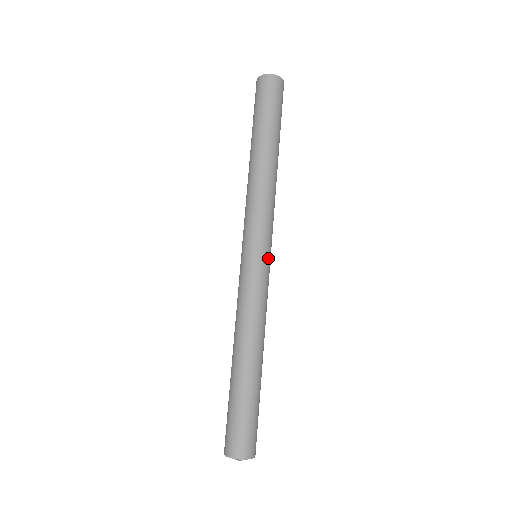
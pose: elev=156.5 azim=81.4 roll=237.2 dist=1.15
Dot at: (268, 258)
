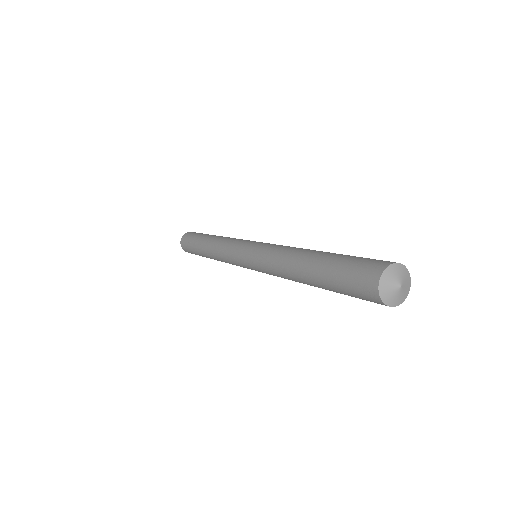
Dot at: occluded
